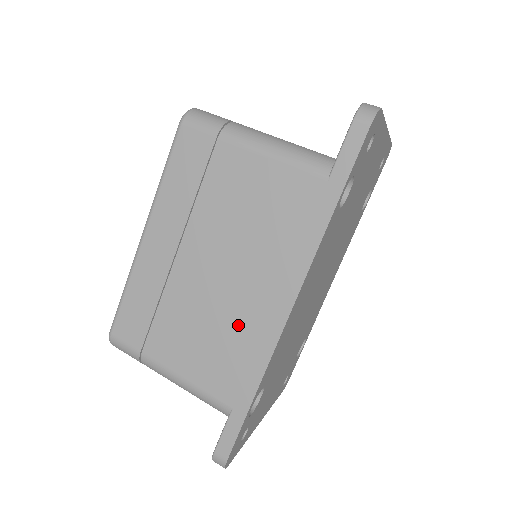
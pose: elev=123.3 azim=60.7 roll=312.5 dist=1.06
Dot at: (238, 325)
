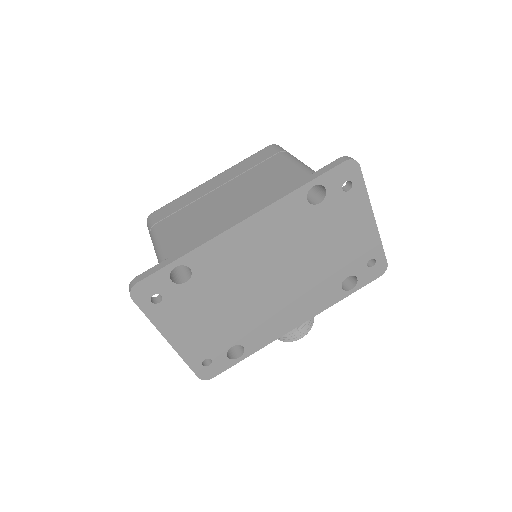
Dot at: (211, 222)
